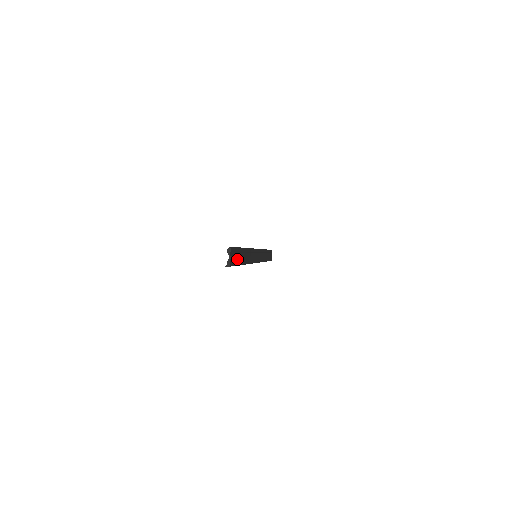
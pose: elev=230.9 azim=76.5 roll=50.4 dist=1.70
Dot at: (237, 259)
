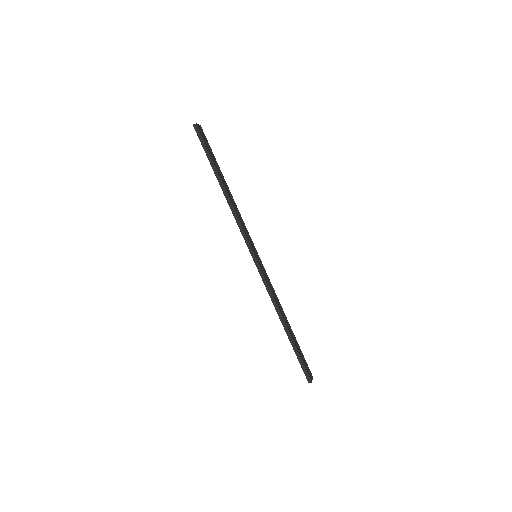
Dot at: (210, 151)
